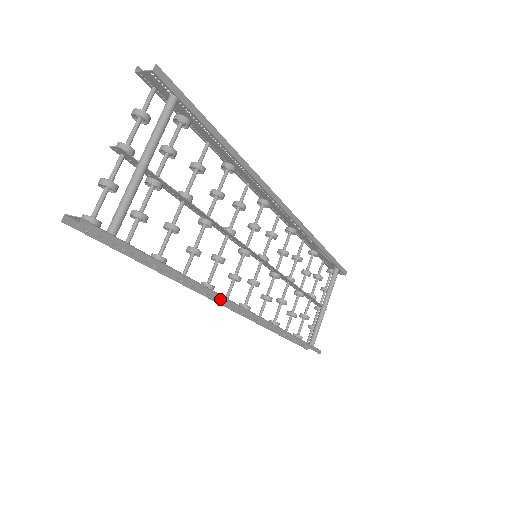
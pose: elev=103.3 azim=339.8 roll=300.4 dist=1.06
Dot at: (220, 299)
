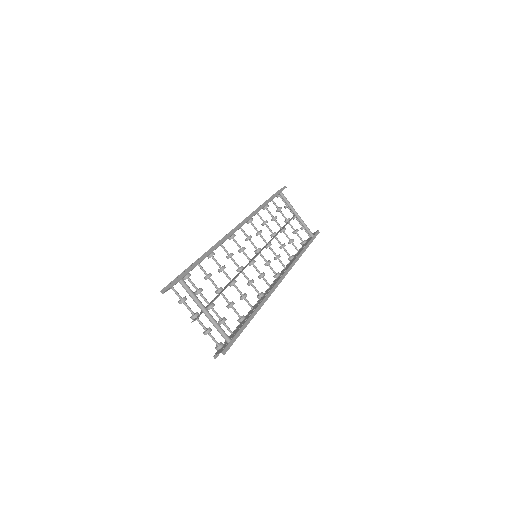
Dot at: occluded
